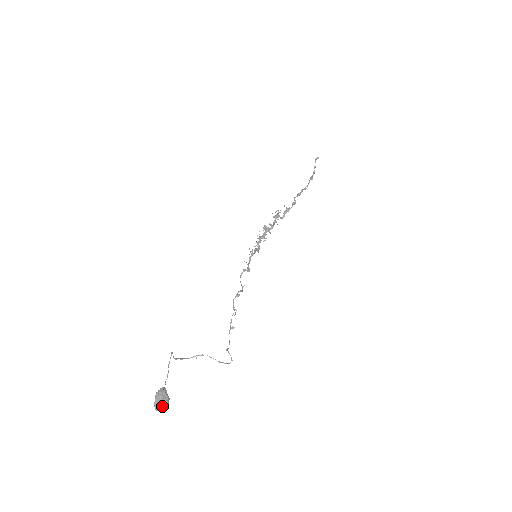
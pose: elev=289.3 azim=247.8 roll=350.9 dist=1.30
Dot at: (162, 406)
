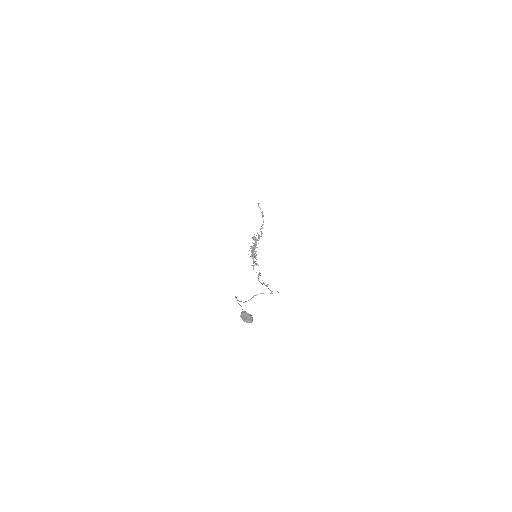
Dot at: (249, 319)
